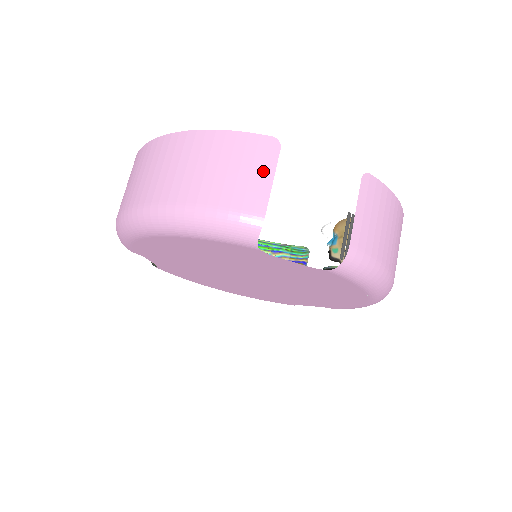
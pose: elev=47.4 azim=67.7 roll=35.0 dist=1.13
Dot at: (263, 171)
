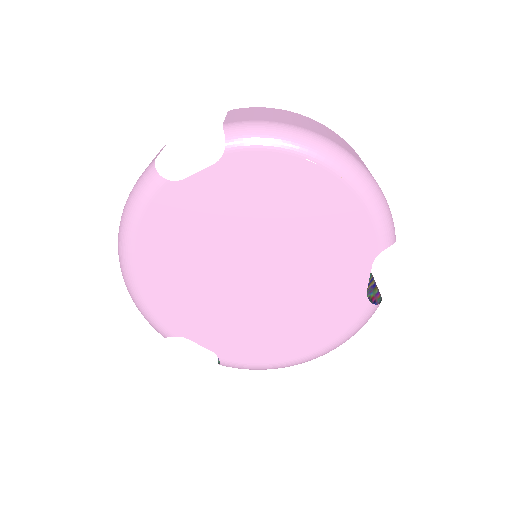
Dot at: occluded
